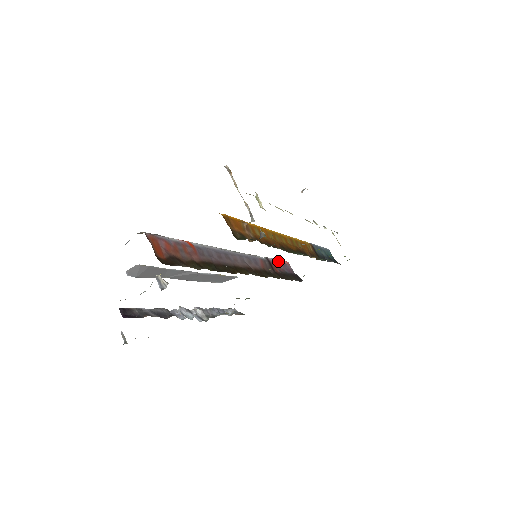
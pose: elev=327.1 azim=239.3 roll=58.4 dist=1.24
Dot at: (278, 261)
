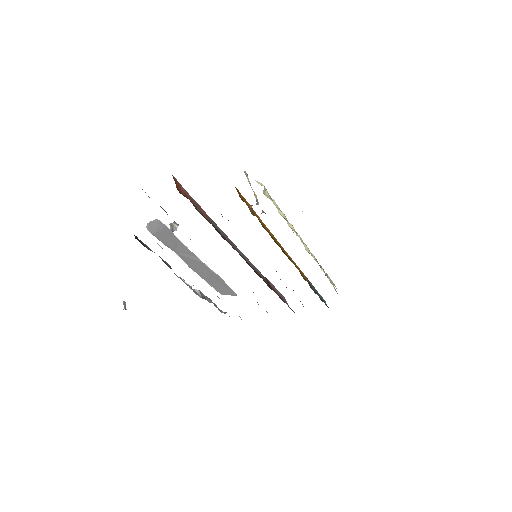
Dot at: occluded
